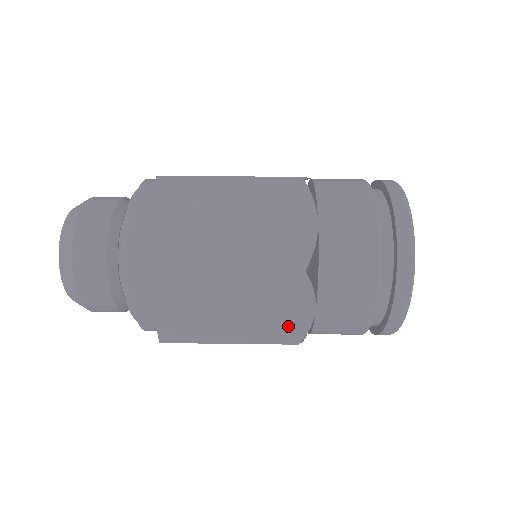
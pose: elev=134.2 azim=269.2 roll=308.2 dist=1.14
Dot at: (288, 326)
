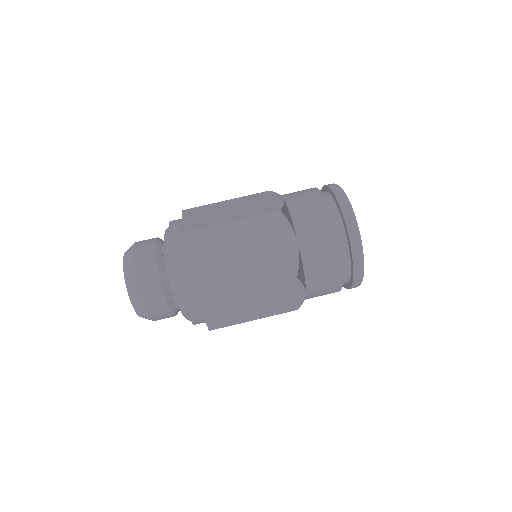
Dot at: occluded
